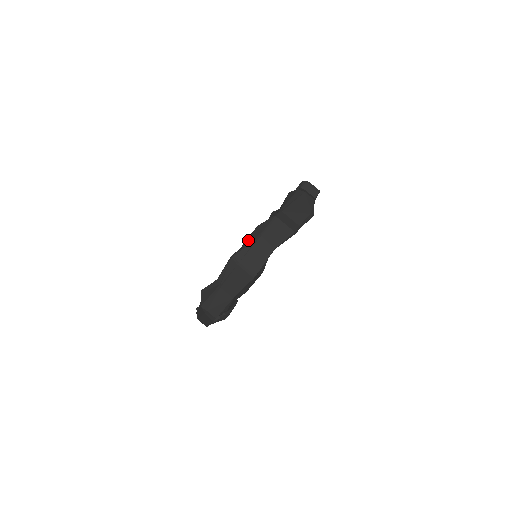
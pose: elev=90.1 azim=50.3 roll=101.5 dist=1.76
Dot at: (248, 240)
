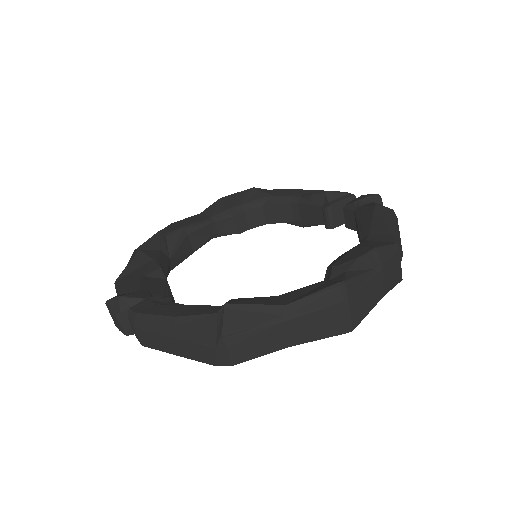
Dot at: (359, 264)
